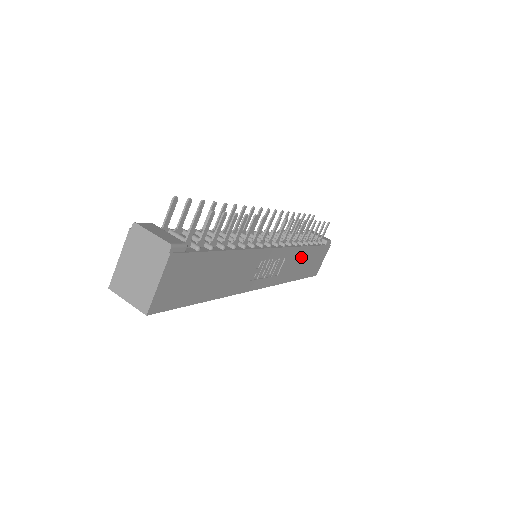
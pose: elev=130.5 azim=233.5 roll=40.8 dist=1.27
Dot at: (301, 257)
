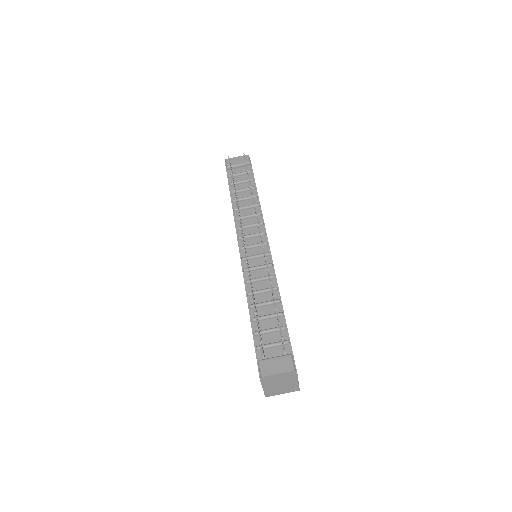
Dot at: occluded
